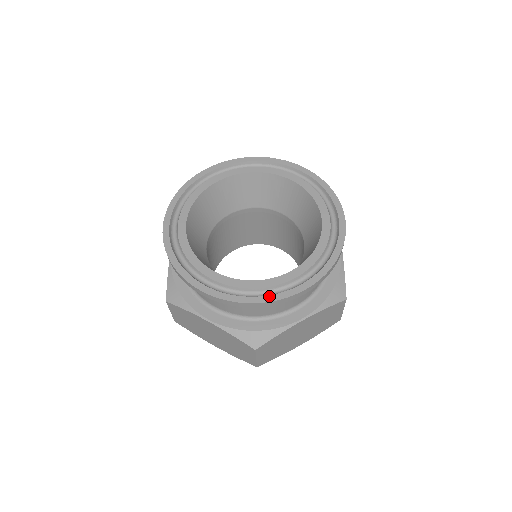
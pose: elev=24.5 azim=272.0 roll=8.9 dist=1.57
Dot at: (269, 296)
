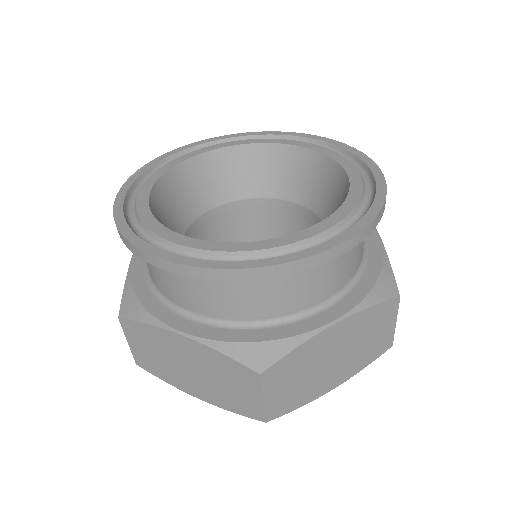
Dot at: (276, 257)
